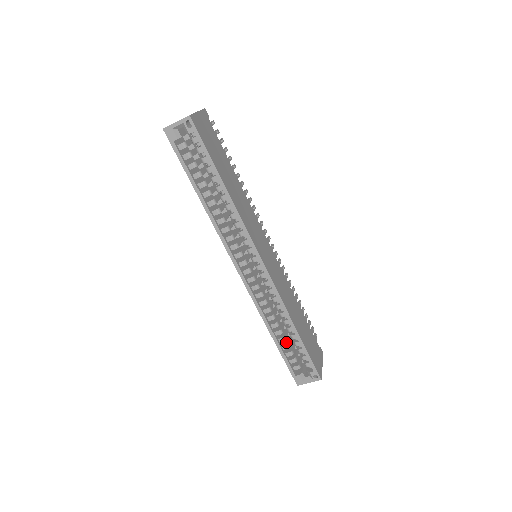
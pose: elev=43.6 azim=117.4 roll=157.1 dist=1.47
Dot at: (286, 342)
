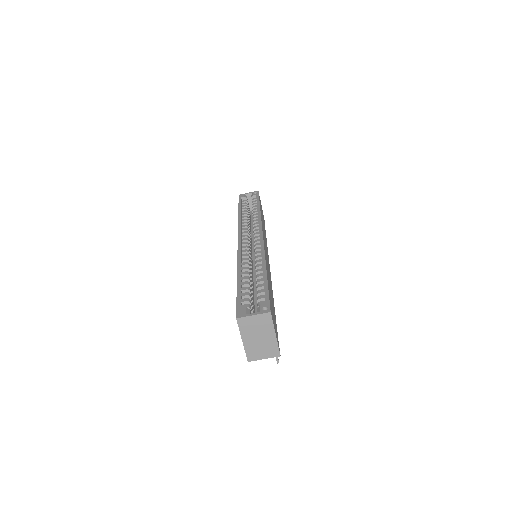
Dot at: (248, 291)
